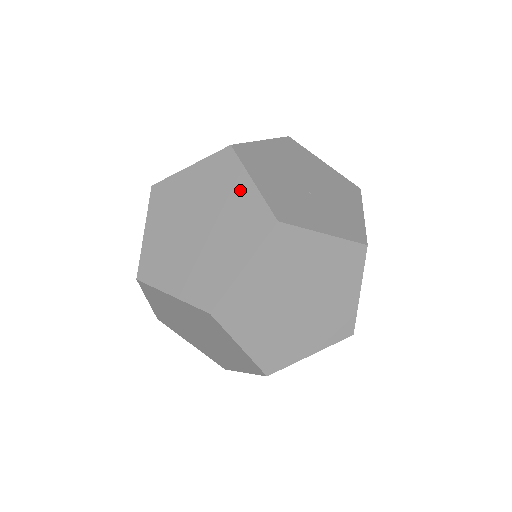
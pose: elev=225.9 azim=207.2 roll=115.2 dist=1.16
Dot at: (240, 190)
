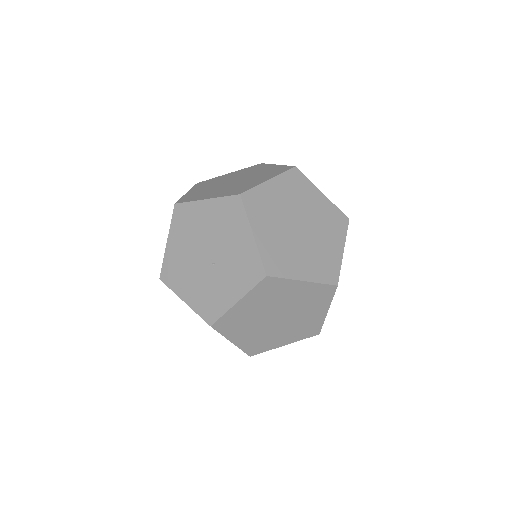
Dot at: occluded
